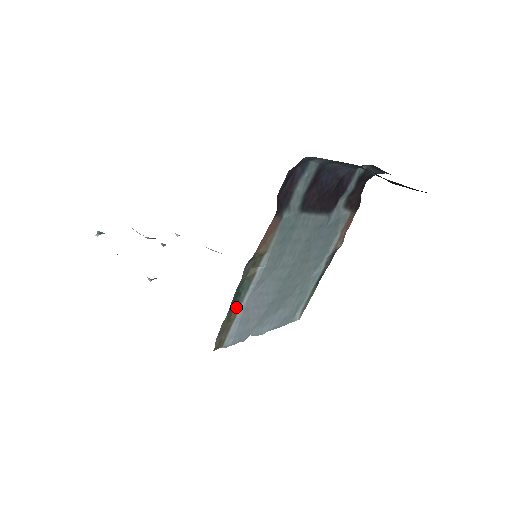
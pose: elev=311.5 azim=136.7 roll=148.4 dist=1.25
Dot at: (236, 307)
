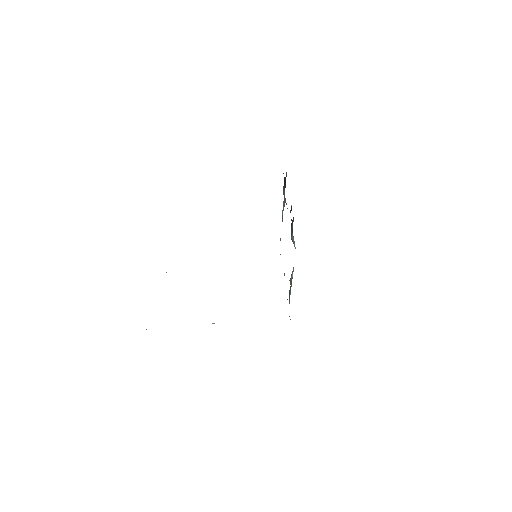
Dot at: (289, 298)
